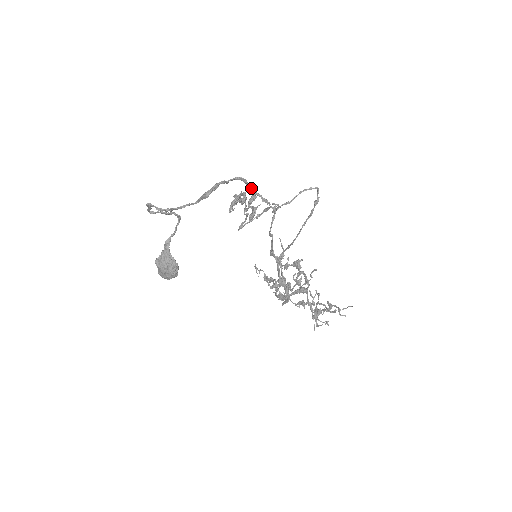
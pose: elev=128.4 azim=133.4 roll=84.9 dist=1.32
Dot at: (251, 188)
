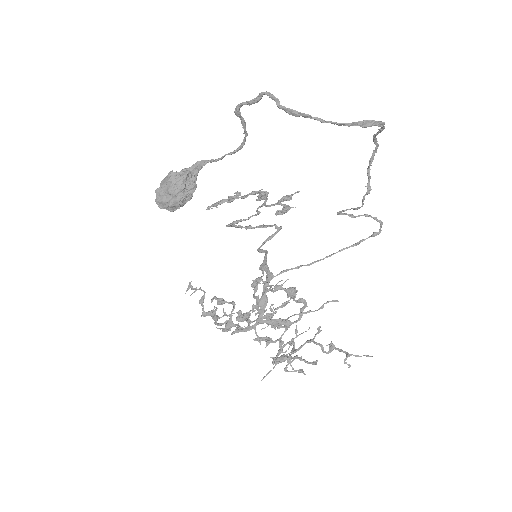
Dot at: (369, 165)
